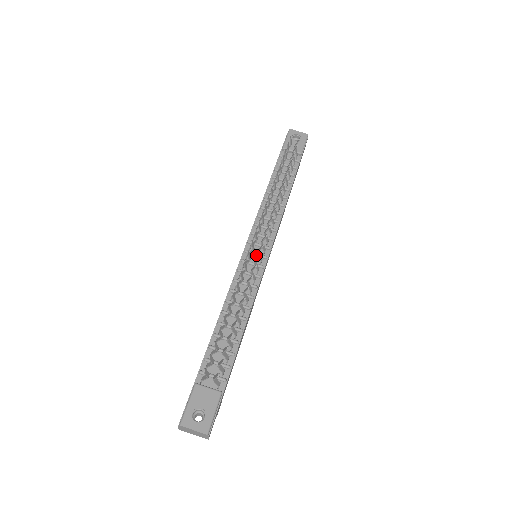
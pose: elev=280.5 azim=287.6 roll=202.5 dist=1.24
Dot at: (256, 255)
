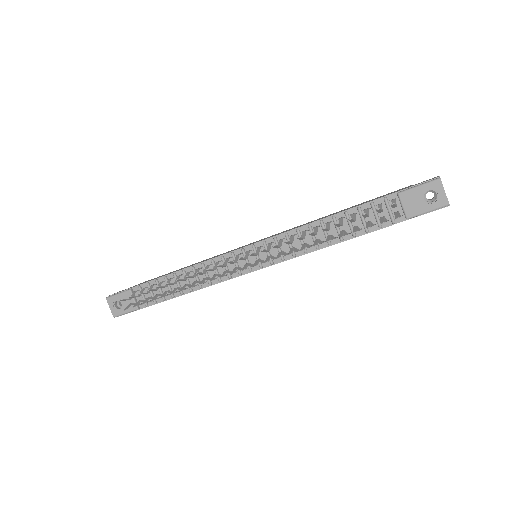
Dot at: (246, 261)
